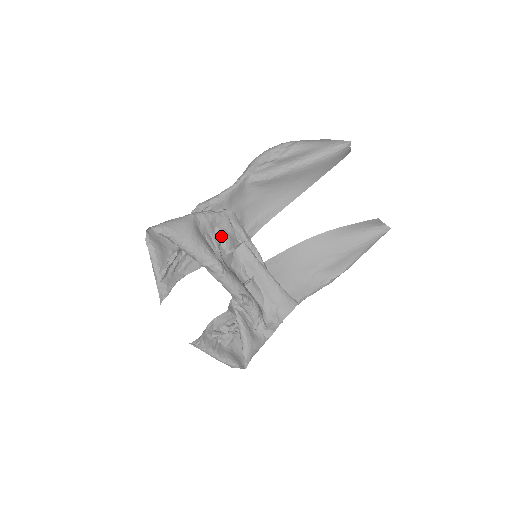
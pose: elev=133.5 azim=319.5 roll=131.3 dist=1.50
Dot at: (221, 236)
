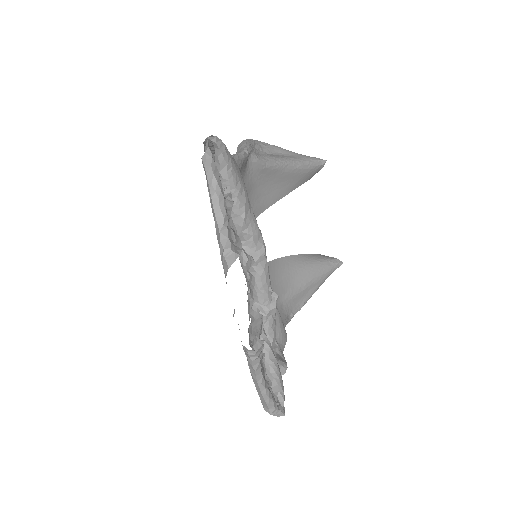
Dot at: occluded
